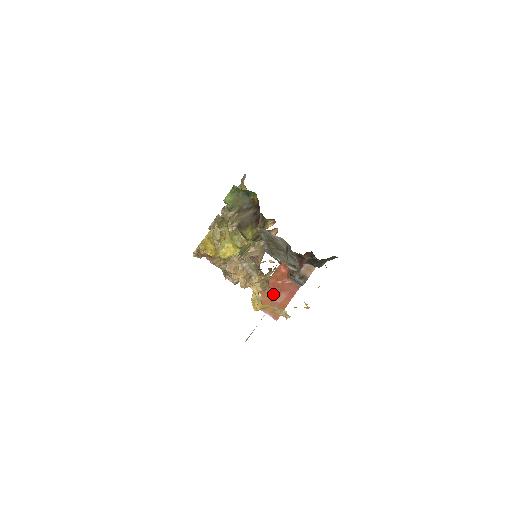
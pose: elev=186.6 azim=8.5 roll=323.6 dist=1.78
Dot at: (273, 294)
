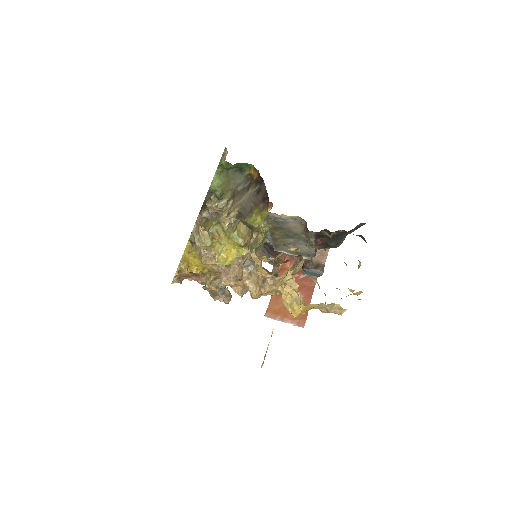
Dot at: occluded
